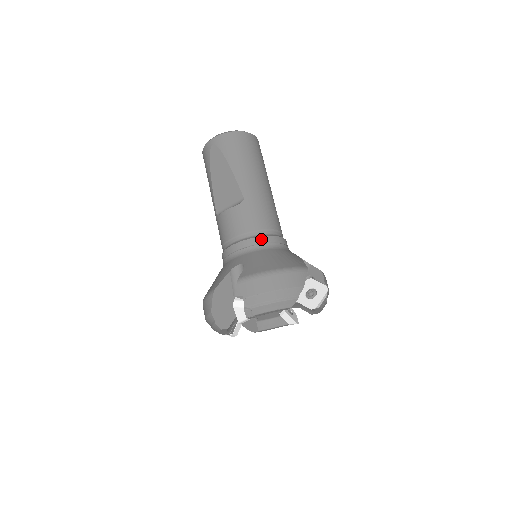
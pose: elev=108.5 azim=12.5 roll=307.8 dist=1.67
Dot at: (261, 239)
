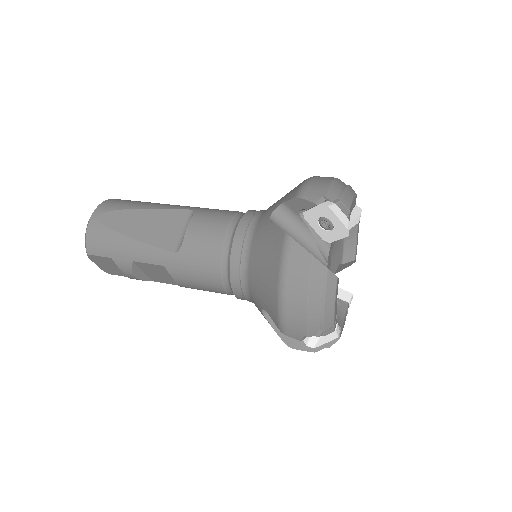
Dot at: (252, 211)
